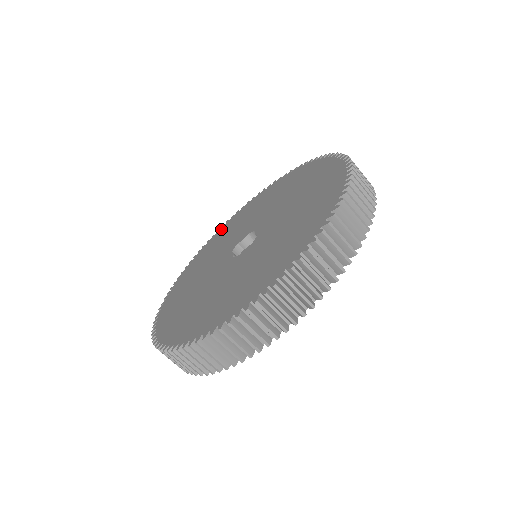
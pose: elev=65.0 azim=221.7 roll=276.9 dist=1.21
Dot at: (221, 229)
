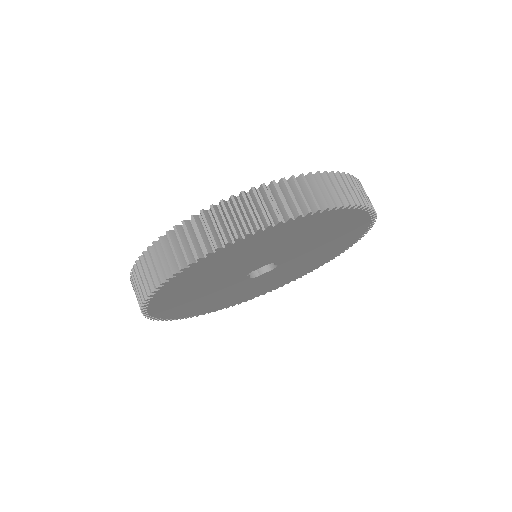
Dot at: occluded
